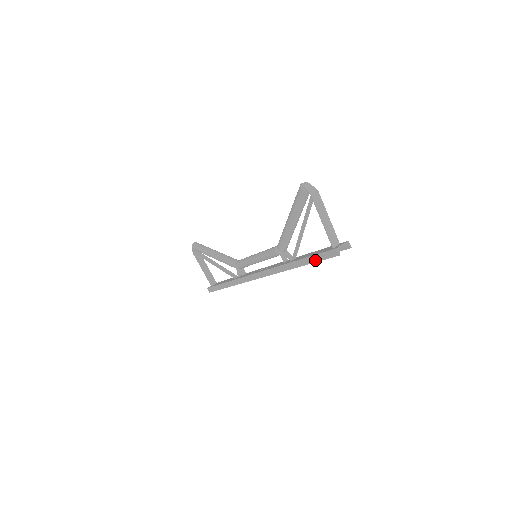
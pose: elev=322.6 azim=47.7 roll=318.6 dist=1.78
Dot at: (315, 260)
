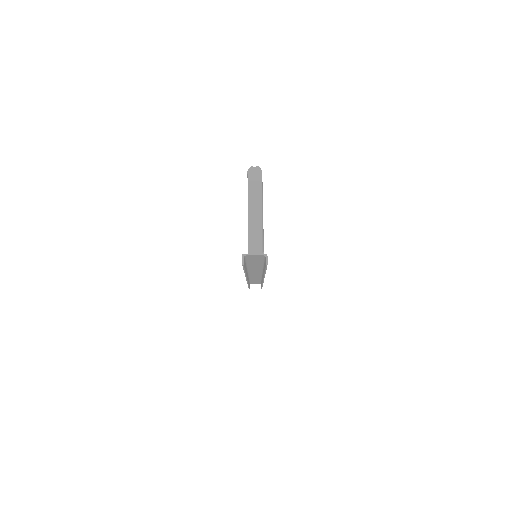
Dot at: occluded
